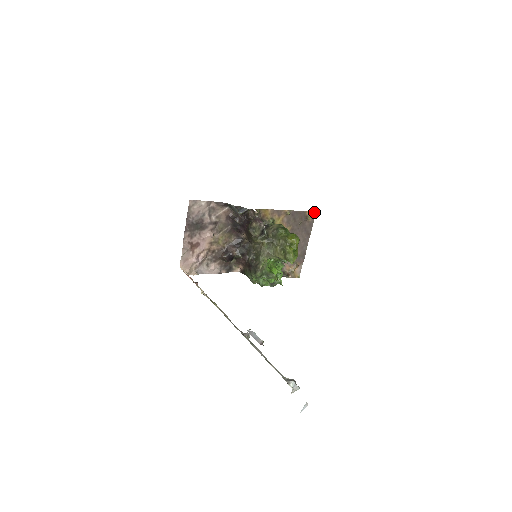
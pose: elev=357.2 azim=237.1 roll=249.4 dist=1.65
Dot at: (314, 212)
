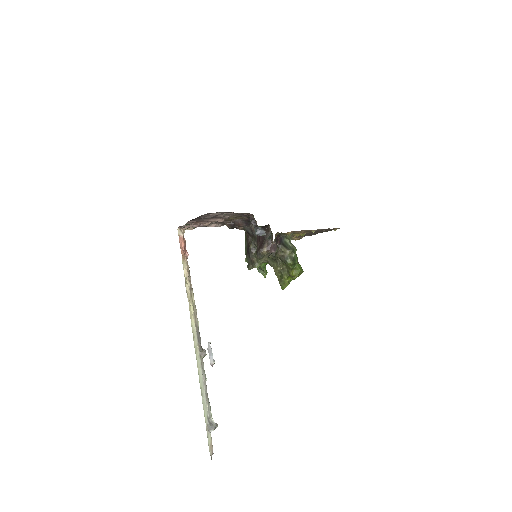
Dot at: occluded
